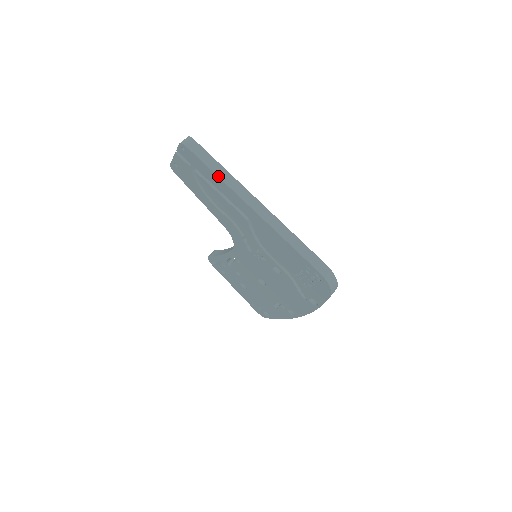
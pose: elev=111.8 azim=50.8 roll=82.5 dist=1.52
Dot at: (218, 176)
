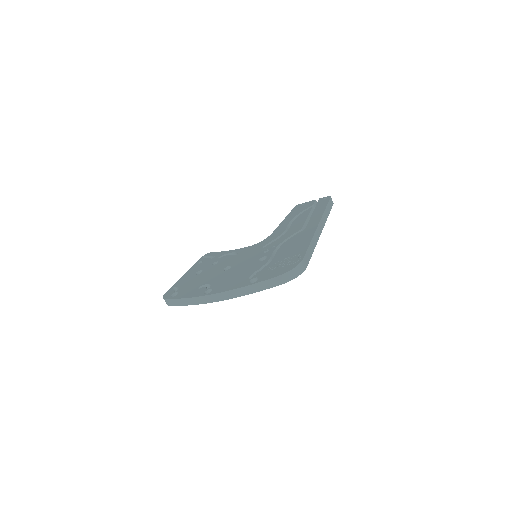
Dot at: (325, 209)
